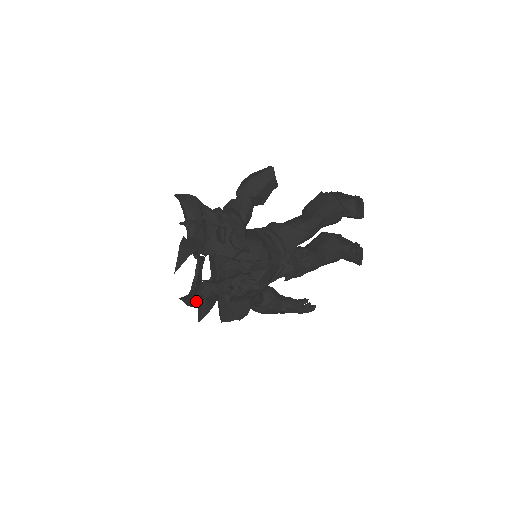
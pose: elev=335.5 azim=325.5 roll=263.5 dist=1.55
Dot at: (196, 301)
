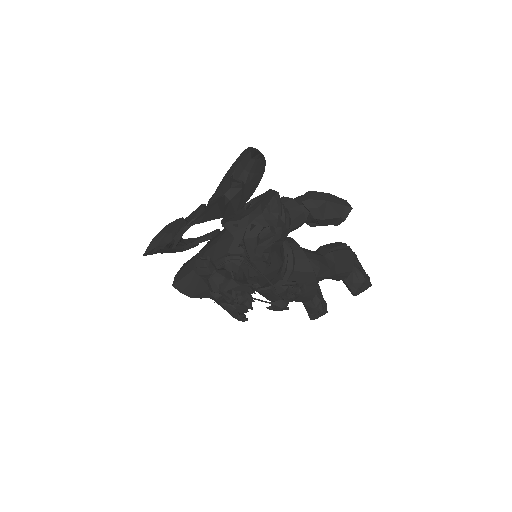
Dot at: occluded
